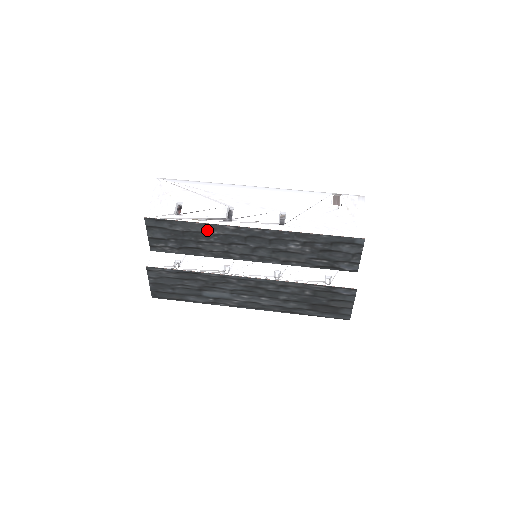
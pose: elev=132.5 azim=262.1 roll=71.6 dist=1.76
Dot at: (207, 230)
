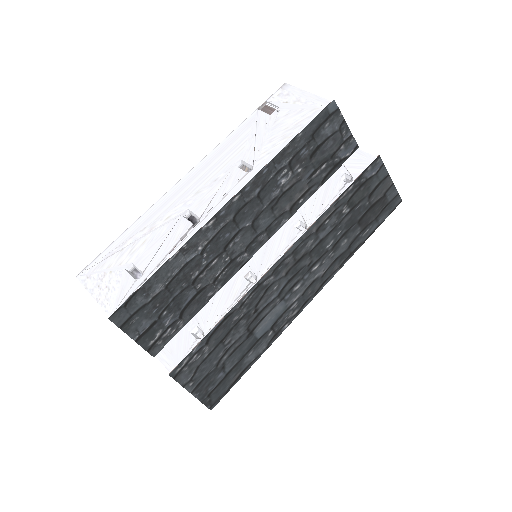
Dot at: (189, 256)
